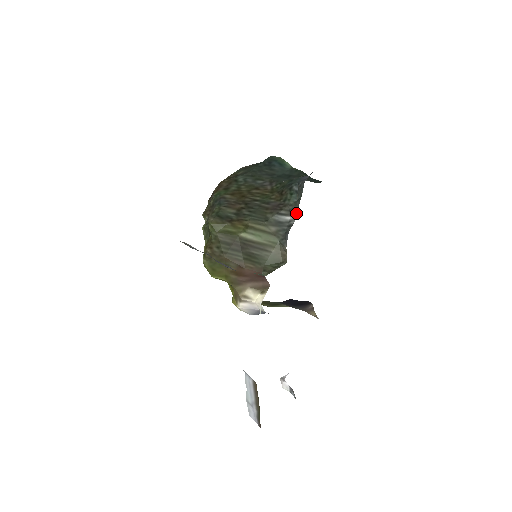
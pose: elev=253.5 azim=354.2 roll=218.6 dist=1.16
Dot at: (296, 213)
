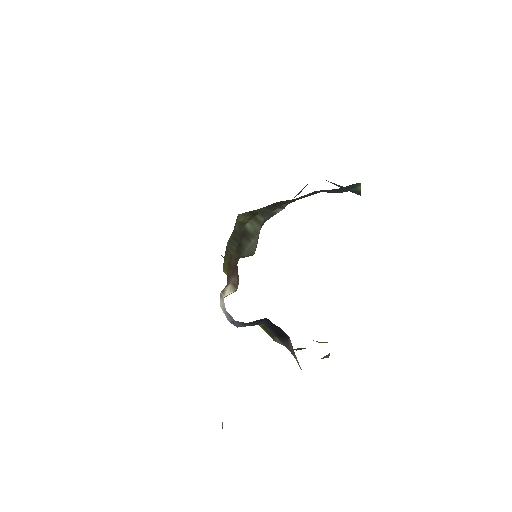
Dot at: occluded
